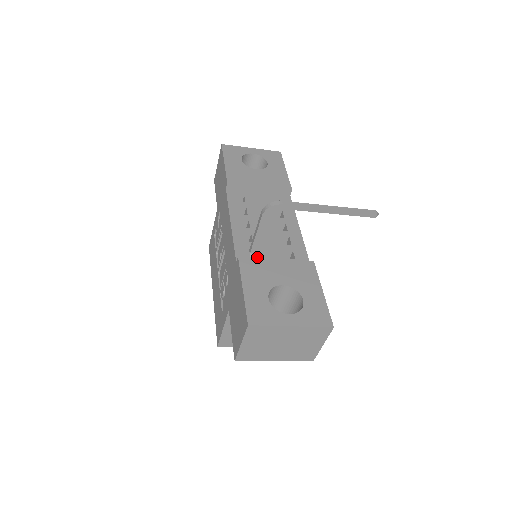
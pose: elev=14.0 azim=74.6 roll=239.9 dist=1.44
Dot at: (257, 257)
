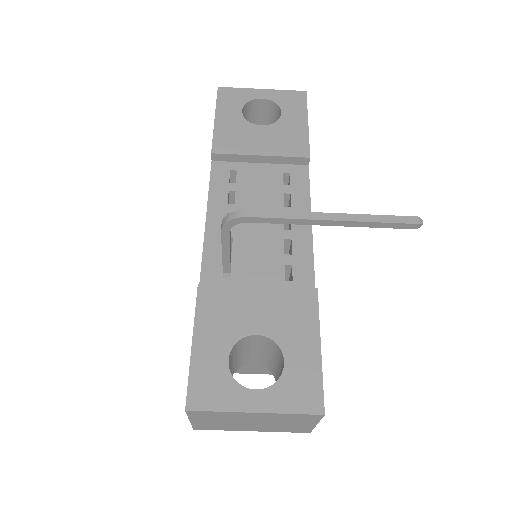
Dot at: (233, 279)
